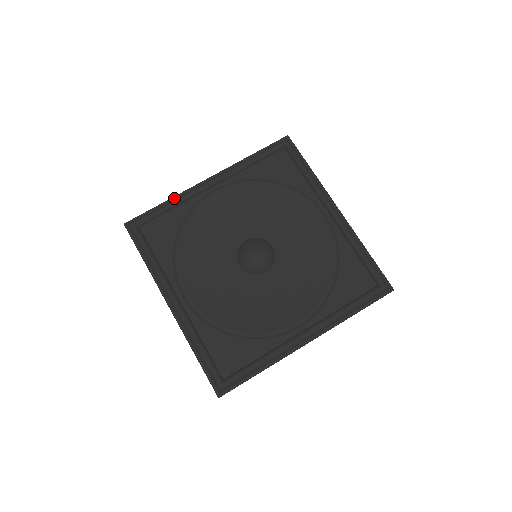
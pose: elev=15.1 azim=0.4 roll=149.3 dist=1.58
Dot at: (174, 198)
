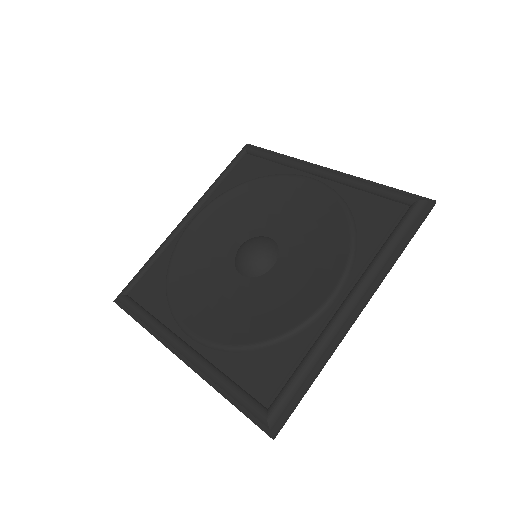
Dot at: occluded
